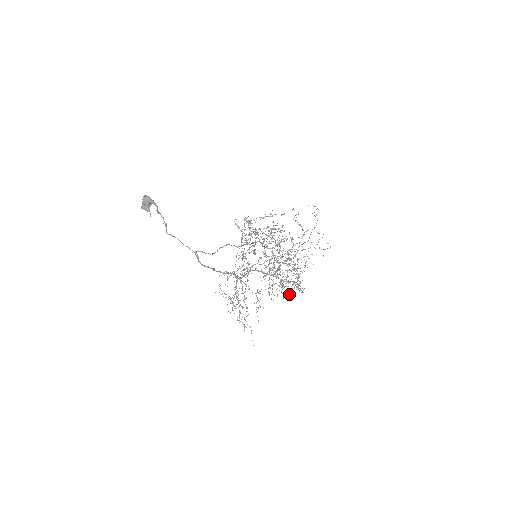
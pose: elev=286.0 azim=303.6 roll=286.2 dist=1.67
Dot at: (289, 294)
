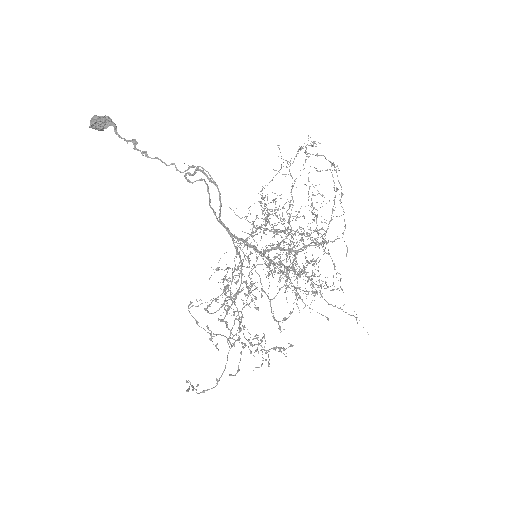
Dot at: occluded
